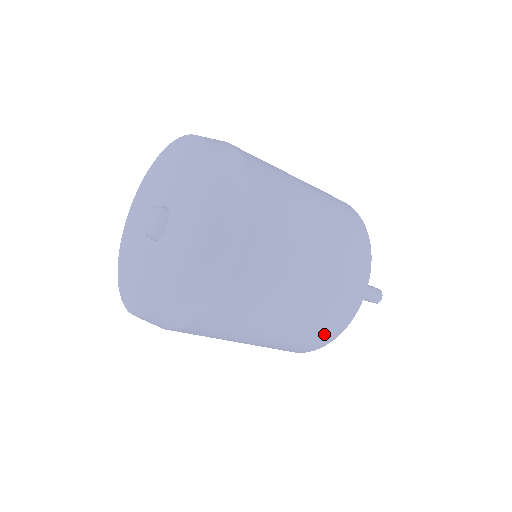
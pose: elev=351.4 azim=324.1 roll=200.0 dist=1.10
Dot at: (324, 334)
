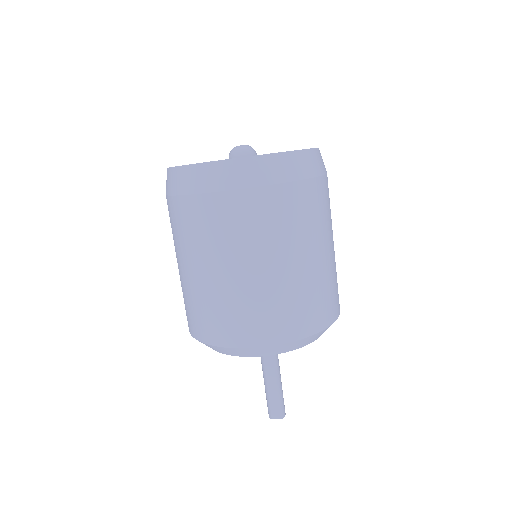
Dot at: (317, 314)
